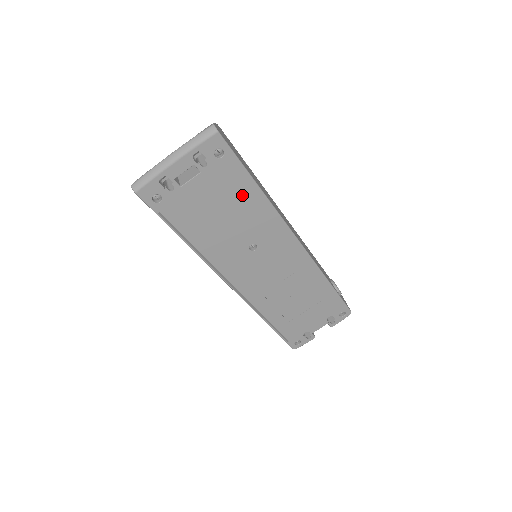
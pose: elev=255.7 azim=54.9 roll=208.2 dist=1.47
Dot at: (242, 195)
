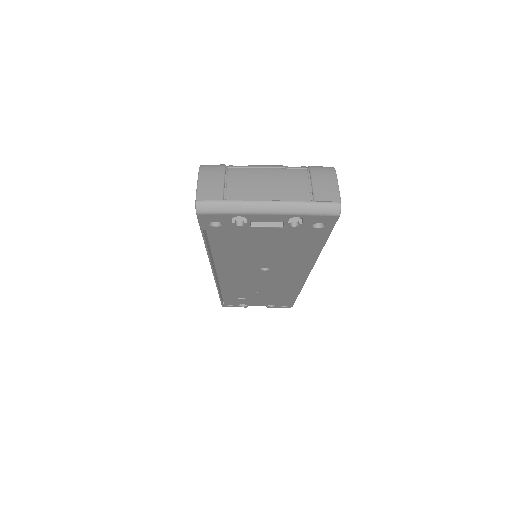
Dot at: (300, 248)
